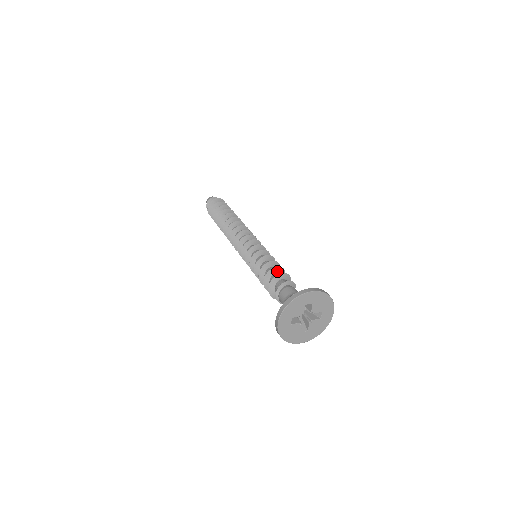
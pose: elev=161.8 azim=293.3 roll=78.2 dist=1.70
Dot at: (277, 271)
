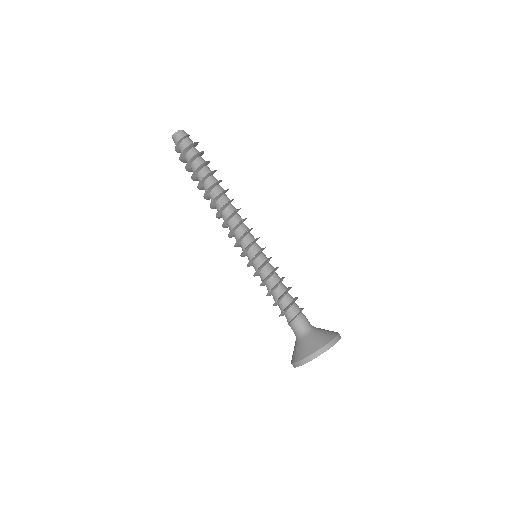
Dot at: occluded
